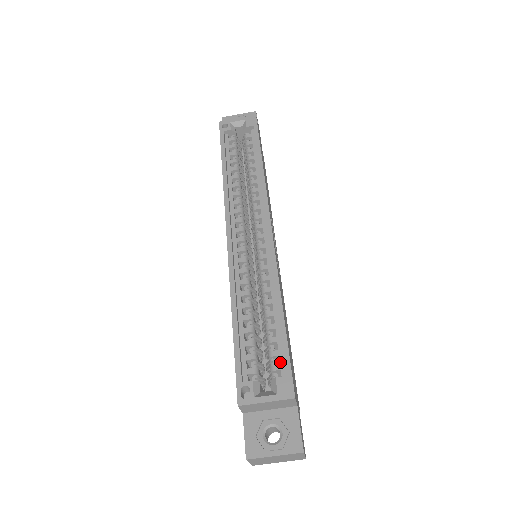
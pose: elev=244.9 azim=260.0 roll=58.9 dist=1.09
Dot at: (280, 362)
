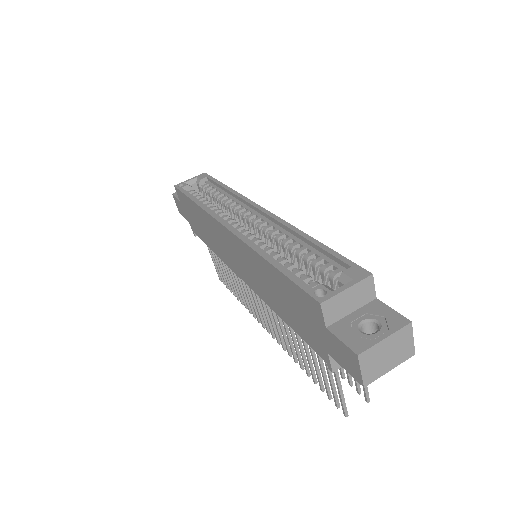
Dot at: (337, 267)
